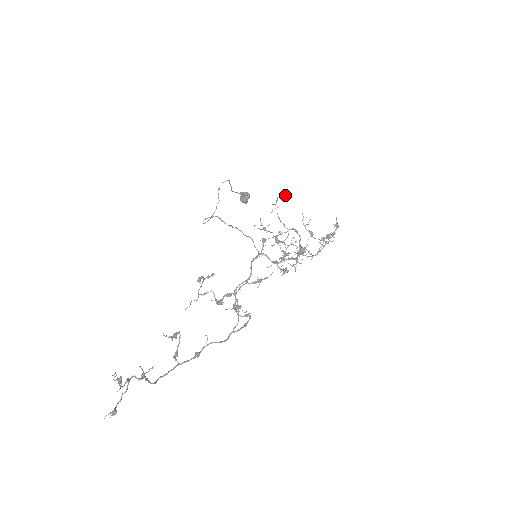
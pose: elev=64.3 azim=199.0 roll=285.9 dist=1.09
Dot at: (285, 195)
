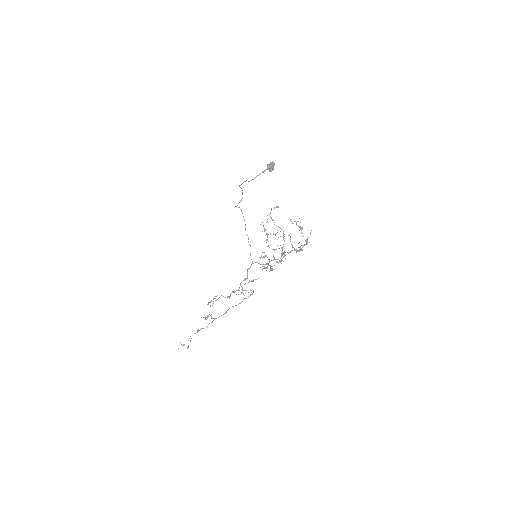
Dot at: (277, 207)
